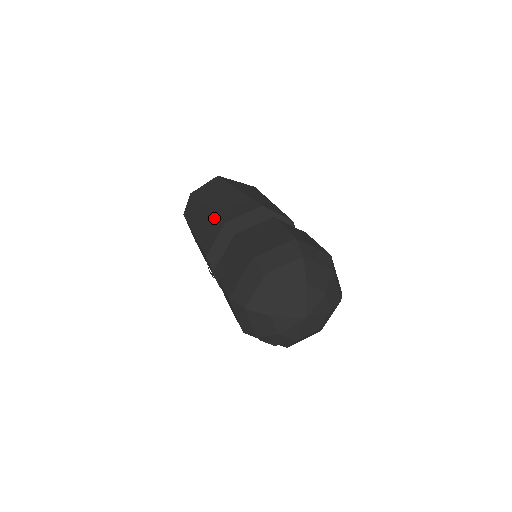
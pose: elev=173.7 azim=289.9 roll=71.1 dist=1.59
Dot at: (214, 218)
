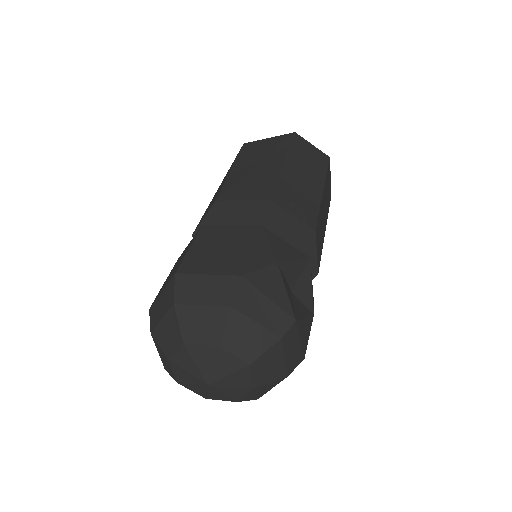
Dot at: occluded
